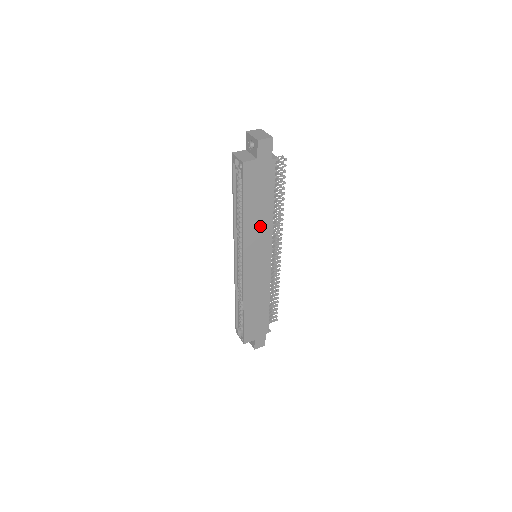
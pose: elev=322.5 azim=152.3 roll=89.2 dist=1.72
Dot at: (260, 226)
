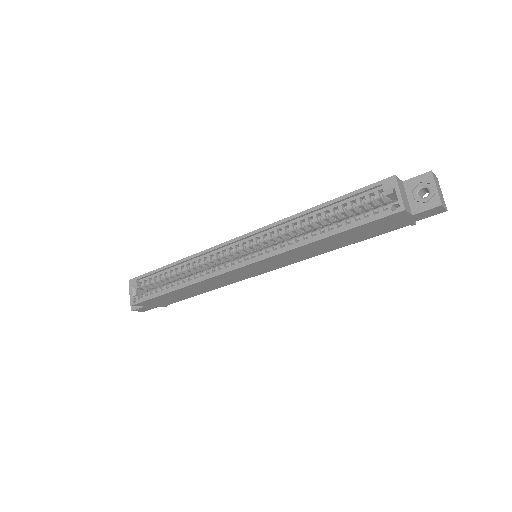
Dot at: (310, 251)
